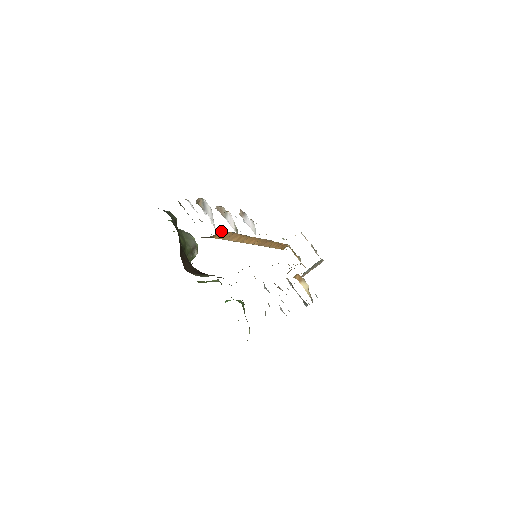
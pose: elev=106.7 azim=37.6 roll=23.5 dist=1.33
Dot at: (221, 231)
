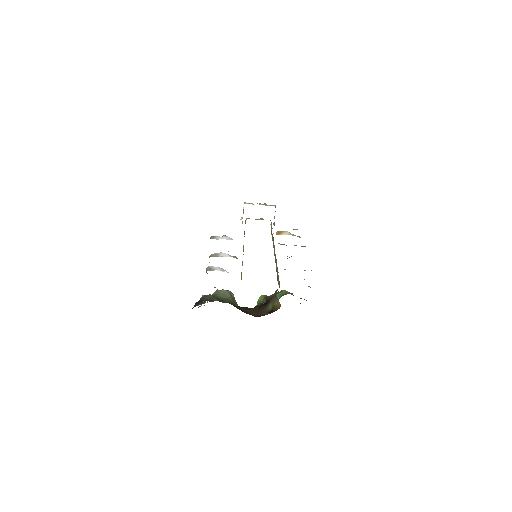
Dot at: (241, 274)
